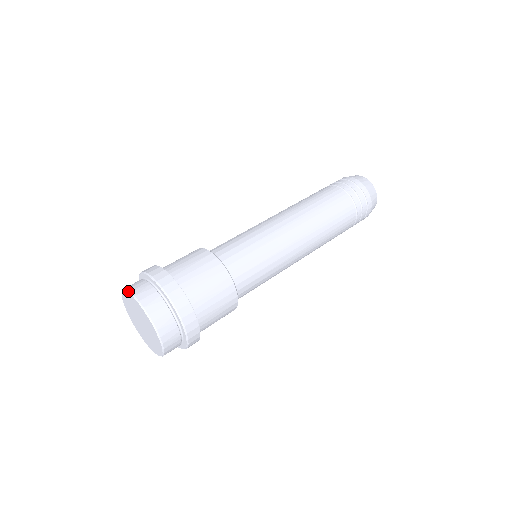
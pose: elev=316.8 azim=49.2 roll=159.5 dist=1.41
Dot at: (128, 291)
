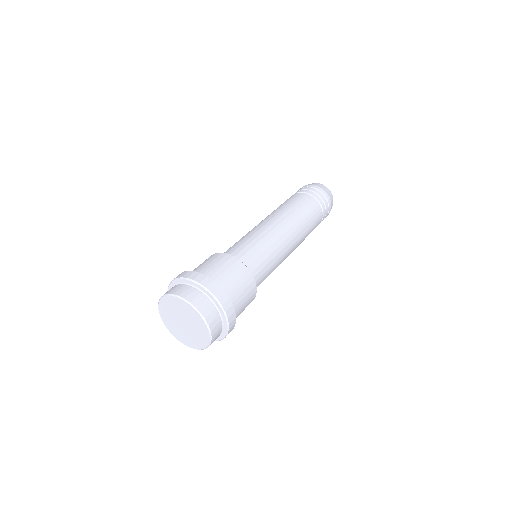
Dot at: (162, 296)
